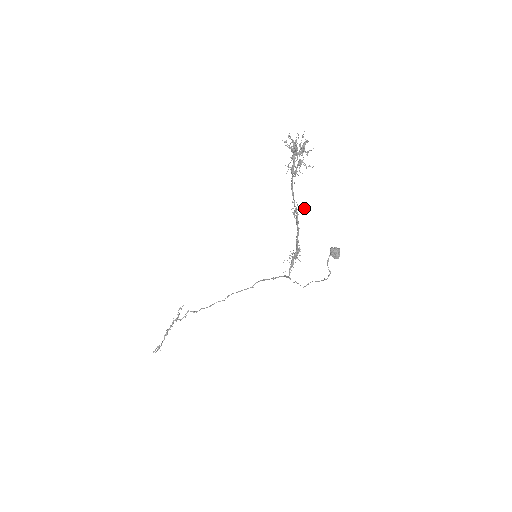
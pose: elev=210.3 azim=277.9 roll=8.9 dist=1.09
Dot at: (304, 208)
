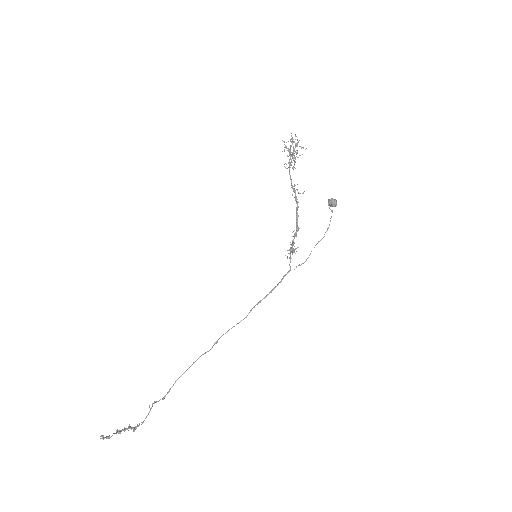
Dot at: (300, 193)
